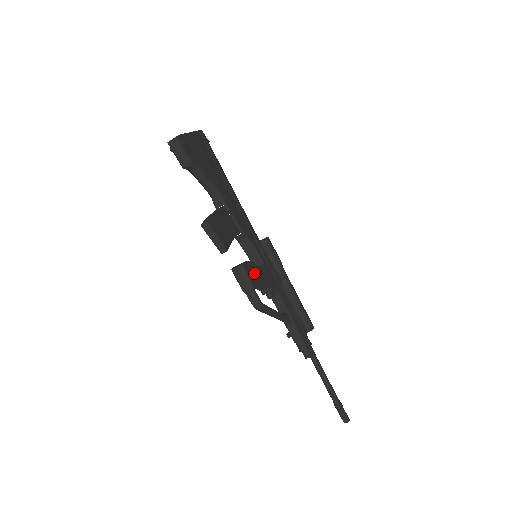
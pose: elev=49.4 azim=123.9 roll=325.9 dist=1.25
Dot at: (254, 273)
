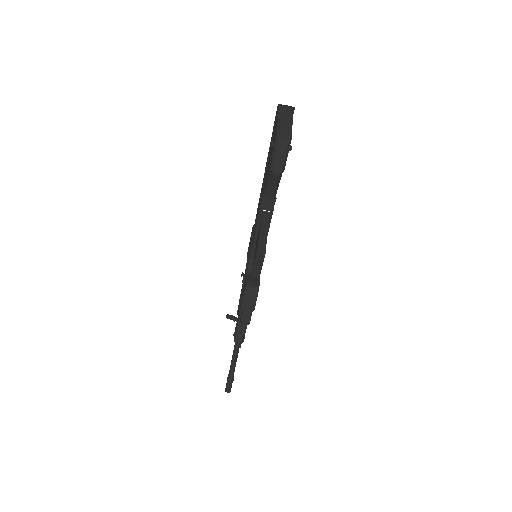
Dot at: occluded
